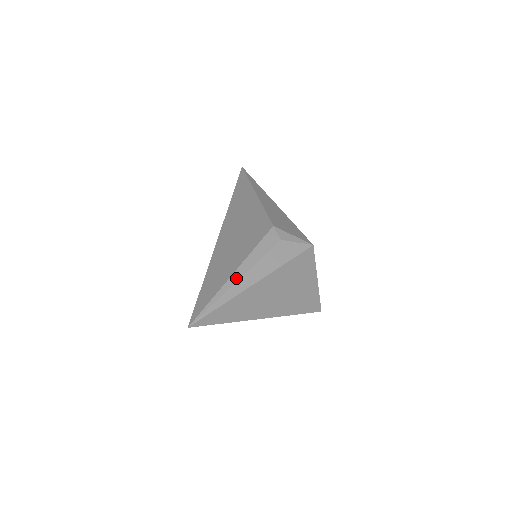
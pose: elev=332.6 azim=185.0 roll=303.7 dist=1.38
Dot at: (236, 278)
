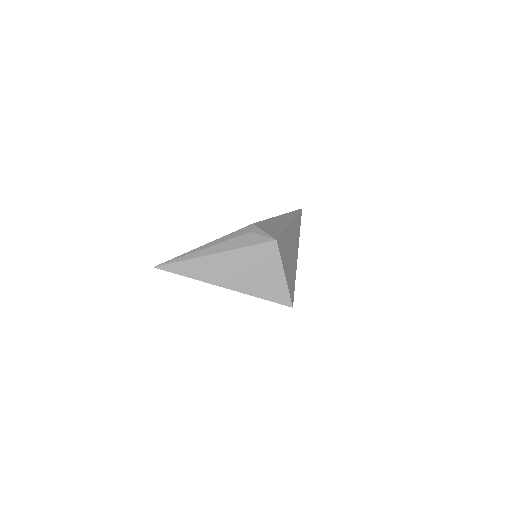
Dot at: (202, 248)
